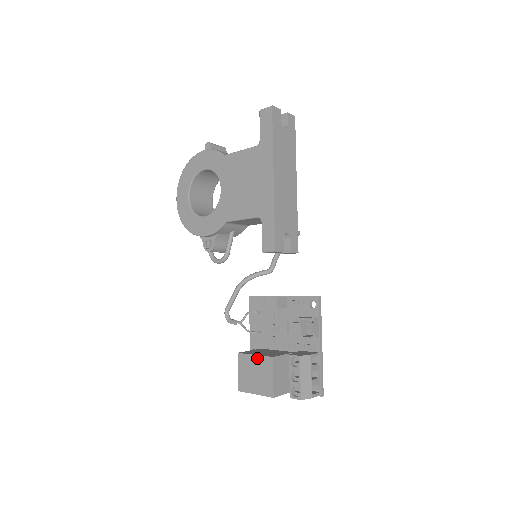
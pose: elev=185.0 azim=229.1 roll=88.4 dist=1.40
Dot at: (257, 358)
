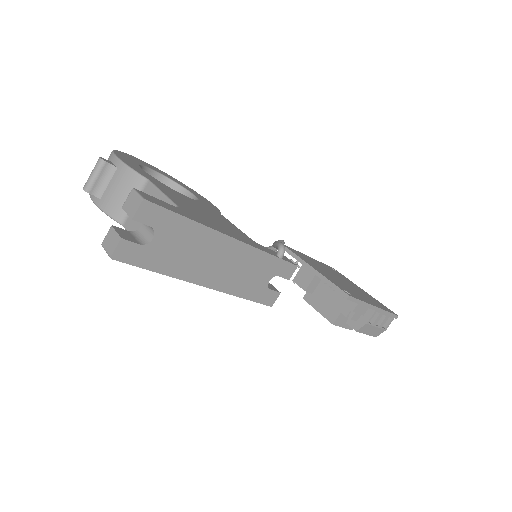
Dot at: (321, 314)
